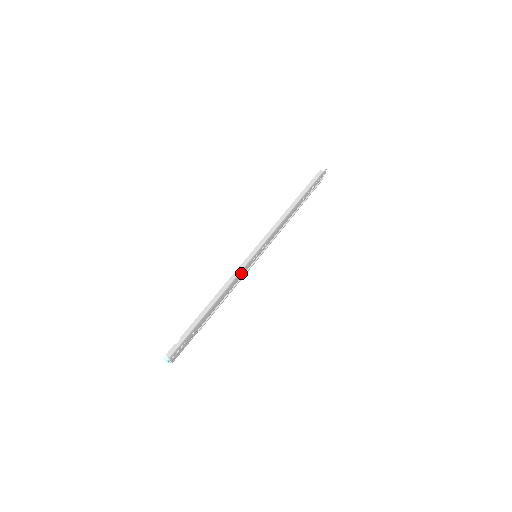
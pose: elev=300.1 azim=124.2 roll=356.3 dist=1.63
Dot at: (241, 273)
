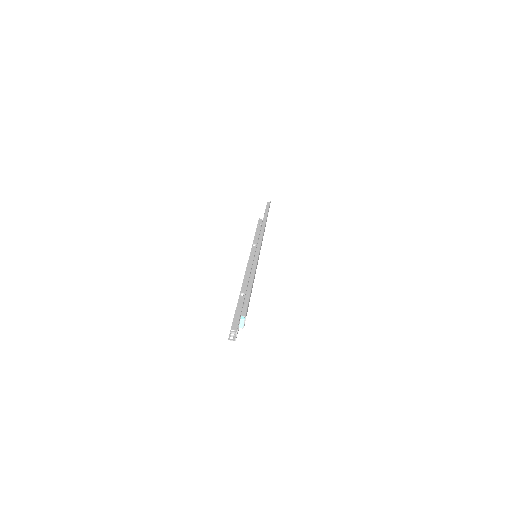
Dot at: occluded
